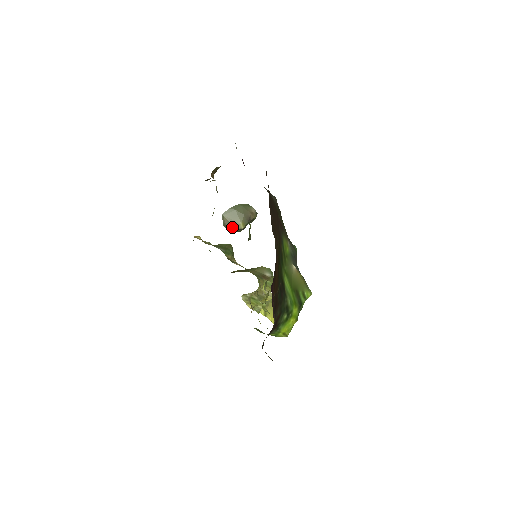
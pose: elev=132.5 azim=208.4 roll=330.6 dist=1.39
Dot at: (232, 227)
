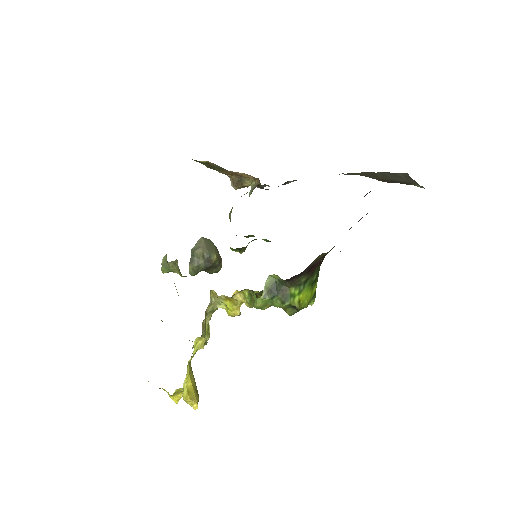
Dot at: (206, 252)
